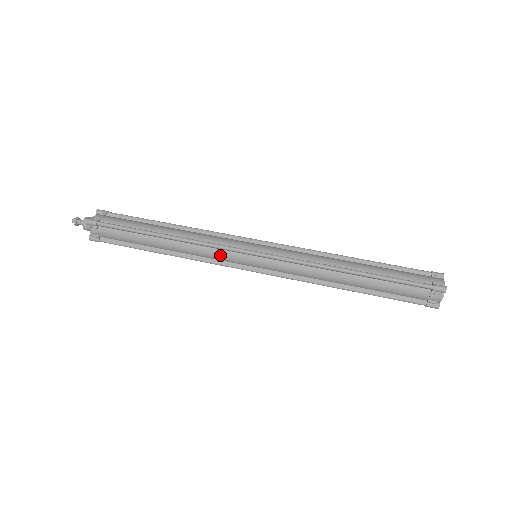
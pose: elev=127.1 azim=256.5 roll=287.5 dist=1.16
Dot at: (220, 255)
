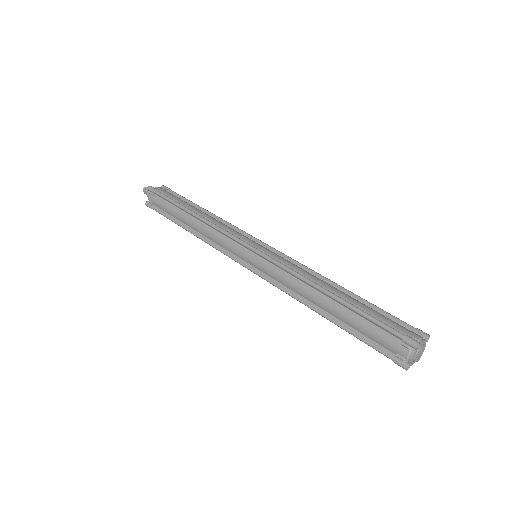
Dot at: (225, 242)
